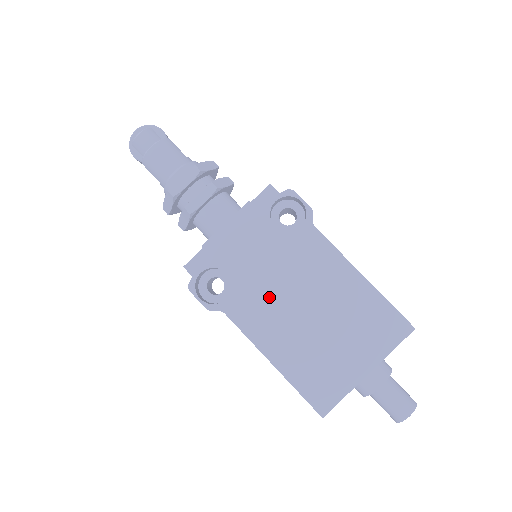
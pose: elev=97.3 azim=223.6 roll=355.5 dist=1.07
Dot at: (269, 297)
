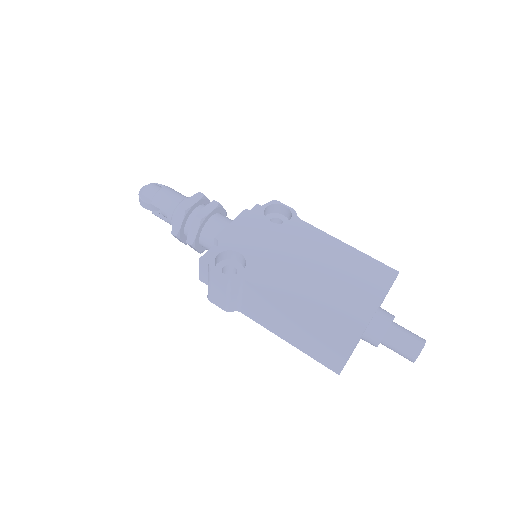
Dot at: (279, 264)
